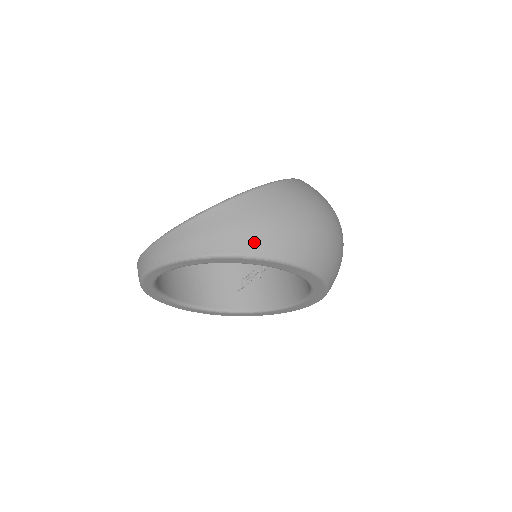
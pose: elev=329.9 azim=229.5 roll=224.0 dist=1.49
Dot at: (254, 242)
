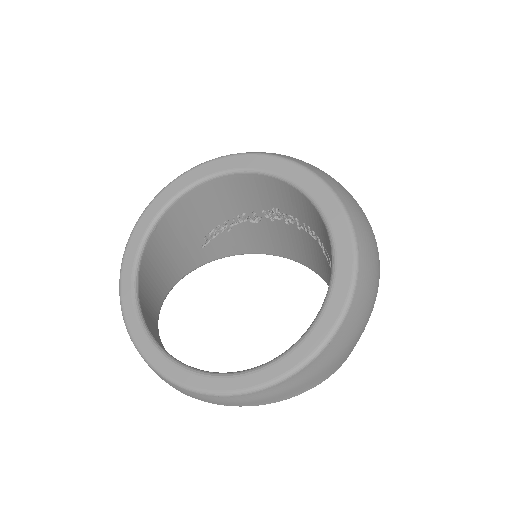
Dot at: (341, 363)
